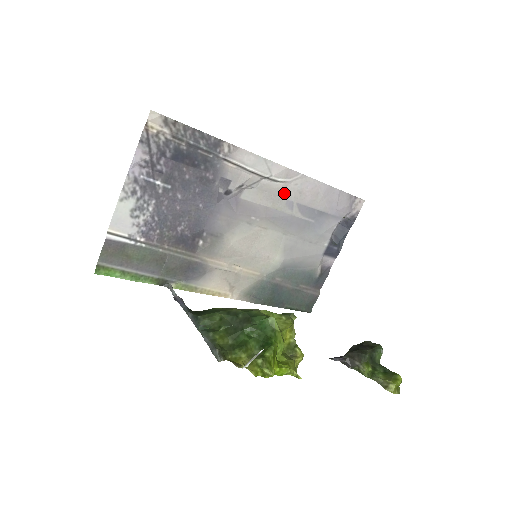
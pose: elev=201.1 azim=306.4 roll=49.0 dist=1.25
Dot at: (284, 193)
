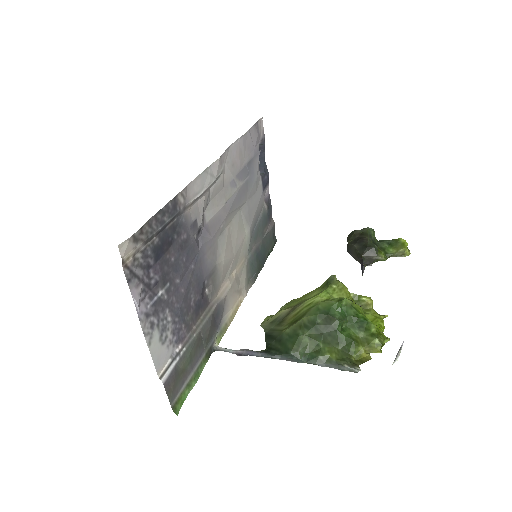
Dot at: (225, 180)
